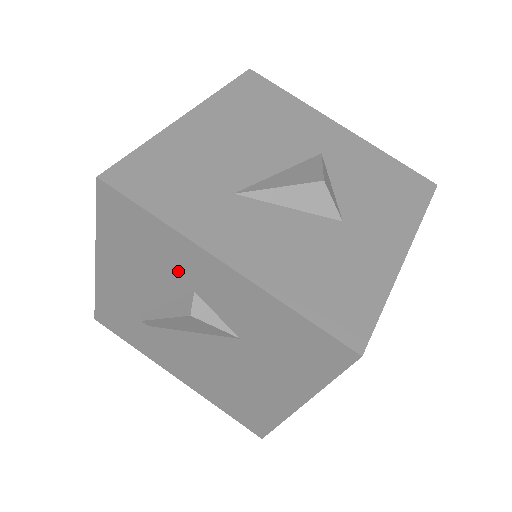
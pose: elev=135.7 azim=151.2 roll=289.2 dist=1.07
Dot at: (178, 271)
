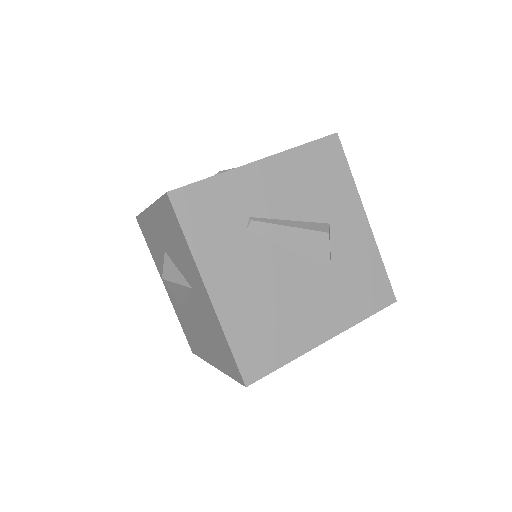
Dot at: (332, 206)
